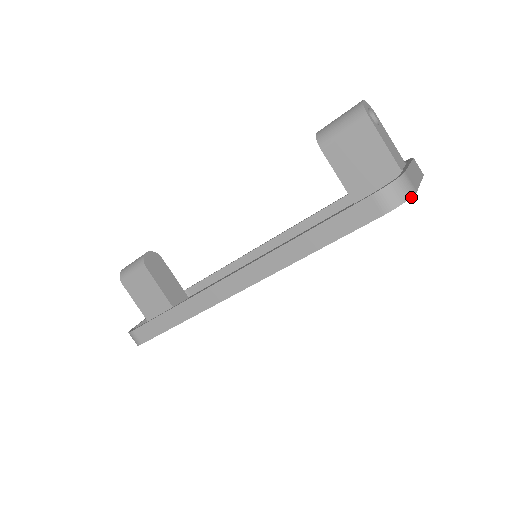
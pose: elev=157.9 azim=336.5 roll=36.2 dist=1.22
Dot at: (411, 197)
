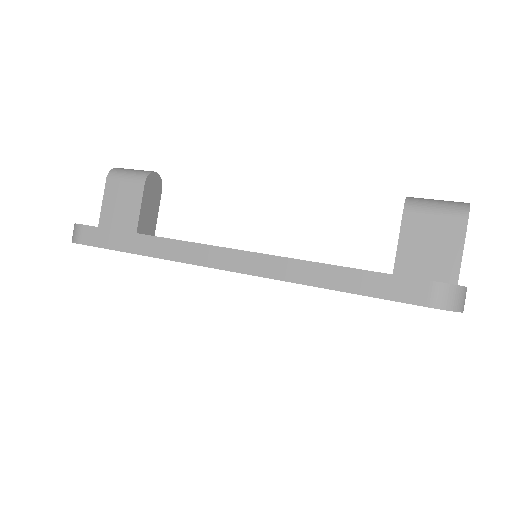
Dot at: occluded
